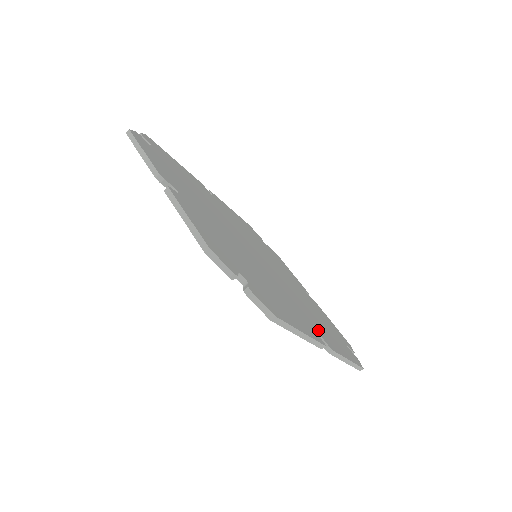
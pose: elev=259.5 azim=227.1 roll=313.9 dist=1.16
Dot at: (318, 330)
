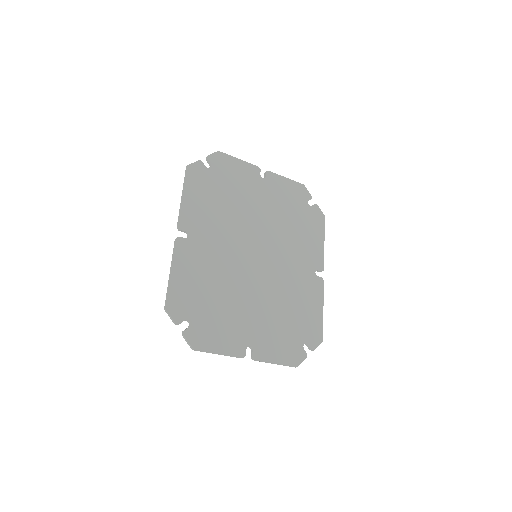
Dot at: (311, 264)
